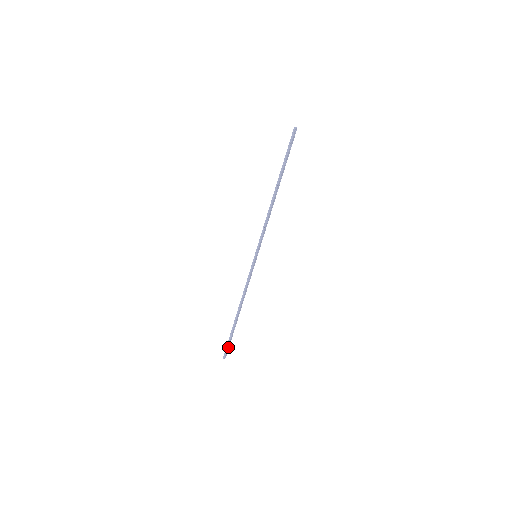
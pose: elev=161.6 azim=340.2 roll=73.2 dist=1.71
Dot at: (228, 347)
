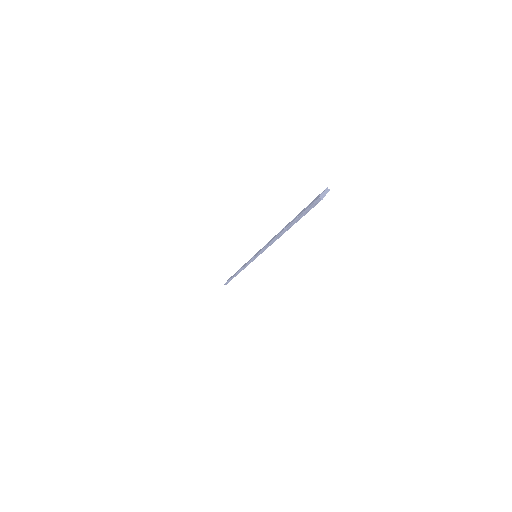
Dot at: occluded
